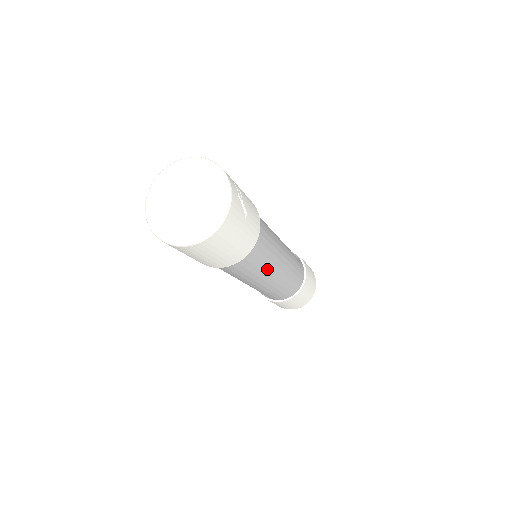
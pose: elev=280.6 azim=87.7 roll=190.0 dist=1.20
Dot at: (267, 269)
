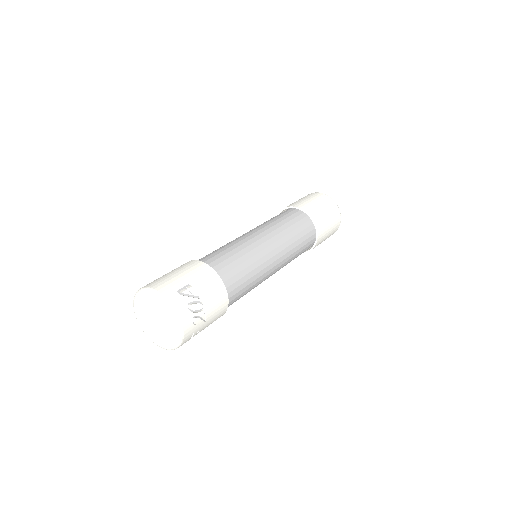
Dot at: occluded
